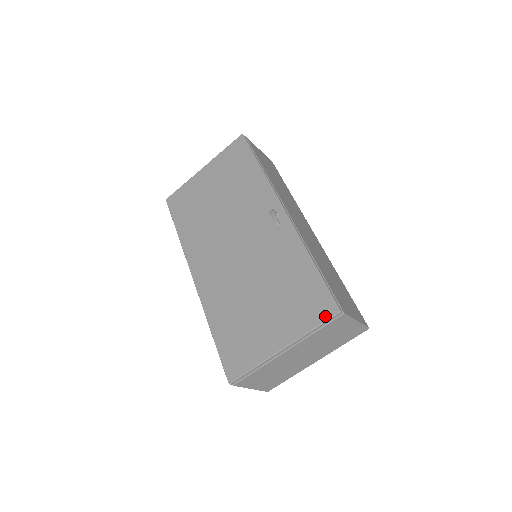
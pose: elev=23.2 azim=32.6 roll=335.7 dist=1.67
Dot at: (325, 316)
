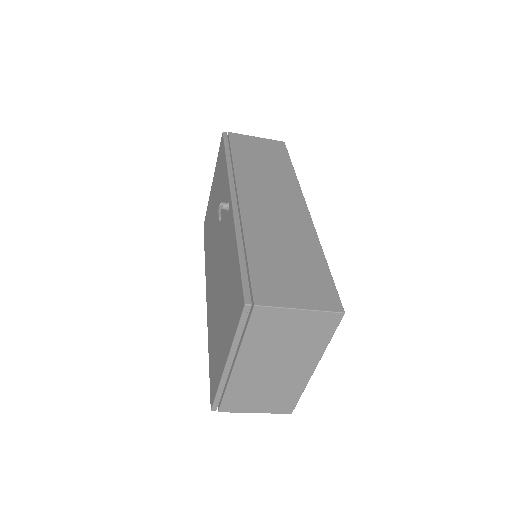
Dot at: (239, 314)
